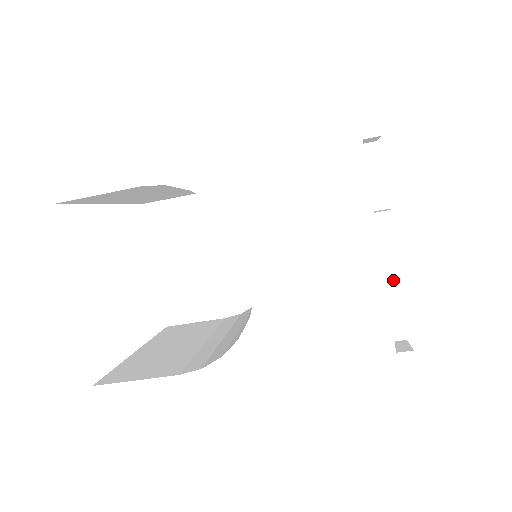
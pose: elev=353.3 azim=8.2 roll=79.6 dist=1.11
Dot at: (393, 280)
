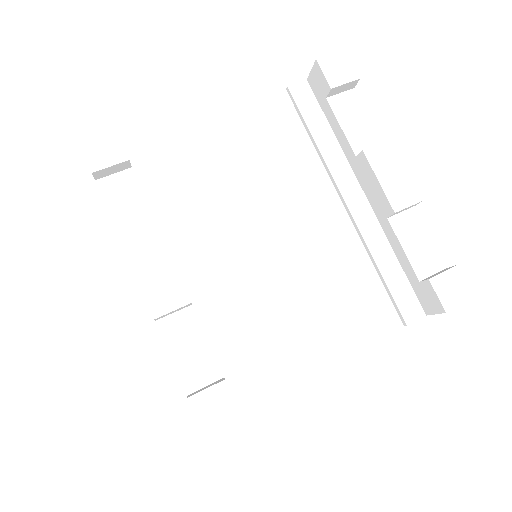
Dot at: (153, 318)
